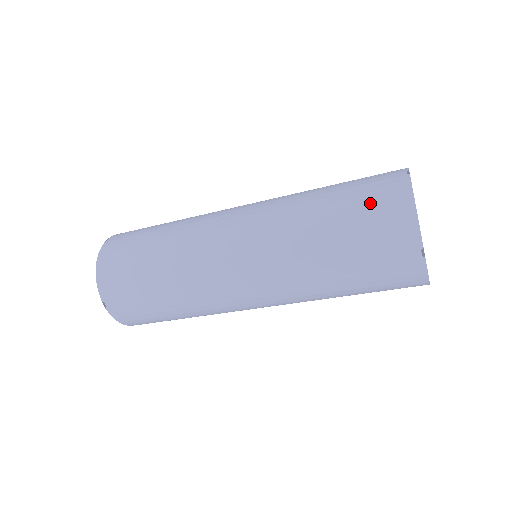
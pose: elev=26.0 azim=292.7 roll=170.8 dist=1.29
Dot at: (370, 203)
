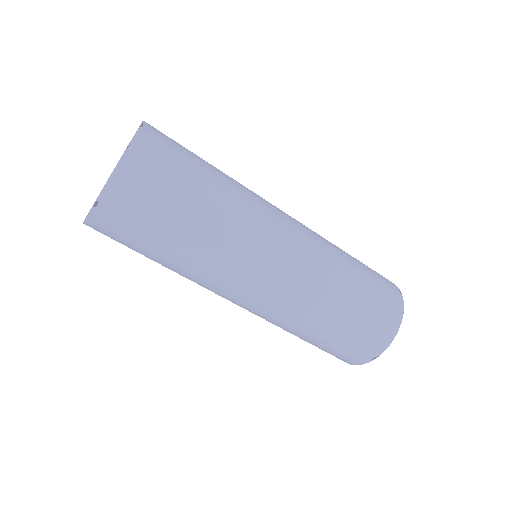
Dot at: occluded
